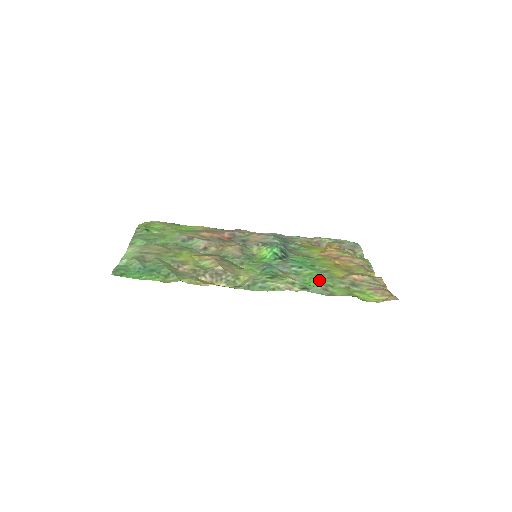
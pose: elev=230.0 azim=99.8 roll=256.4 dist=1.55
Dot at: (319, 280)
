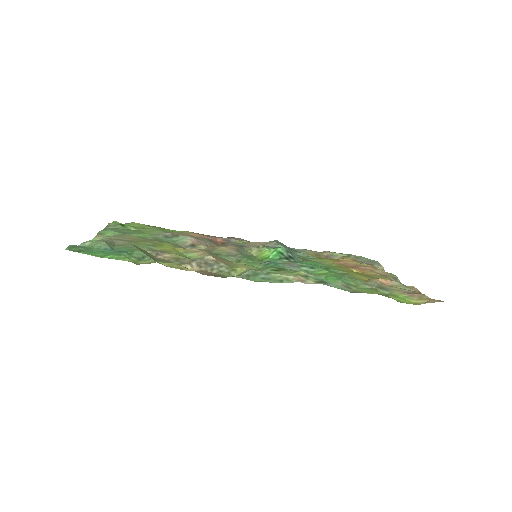
Dot at: (338, 277)
